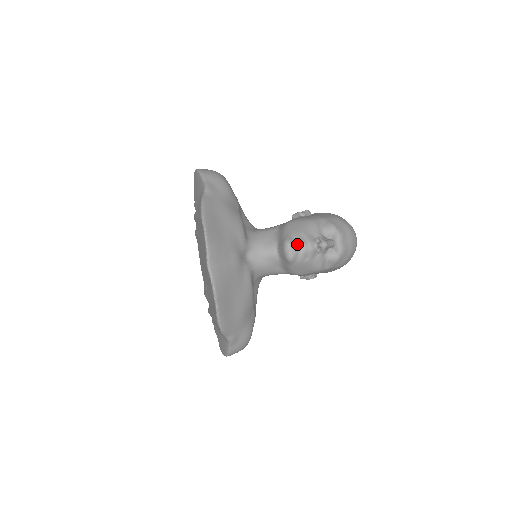
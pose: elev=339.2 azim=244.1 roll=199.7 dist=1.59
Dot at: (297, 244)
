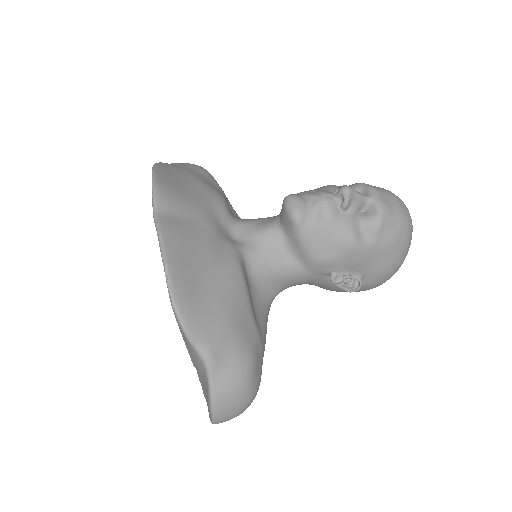
Dot at: (304, 198)
